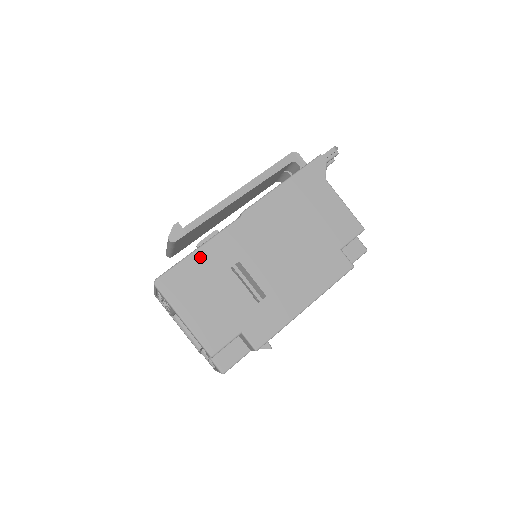
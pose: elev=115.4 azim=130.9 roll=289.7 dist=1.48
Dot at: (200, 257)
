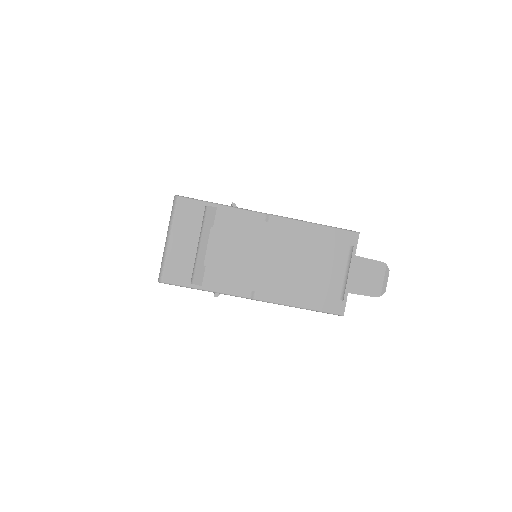
Dot at: occluded
